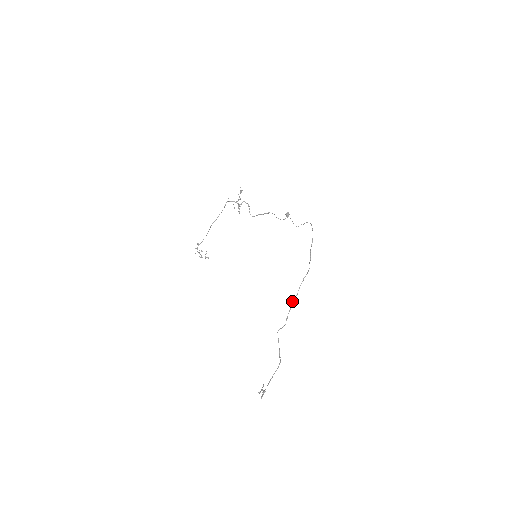
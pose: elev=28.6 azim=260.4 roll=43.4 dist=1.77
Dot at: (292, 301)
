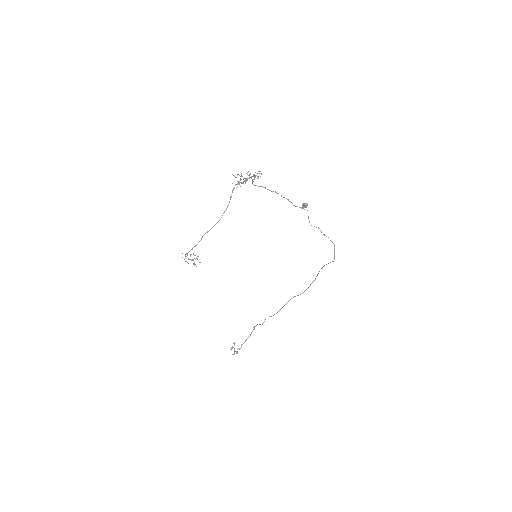
Dot at: occluded
